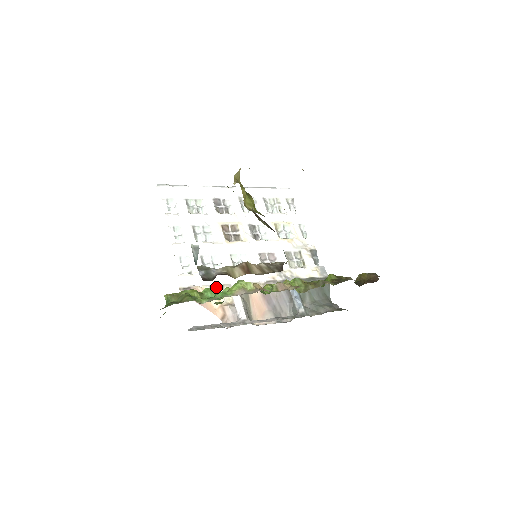
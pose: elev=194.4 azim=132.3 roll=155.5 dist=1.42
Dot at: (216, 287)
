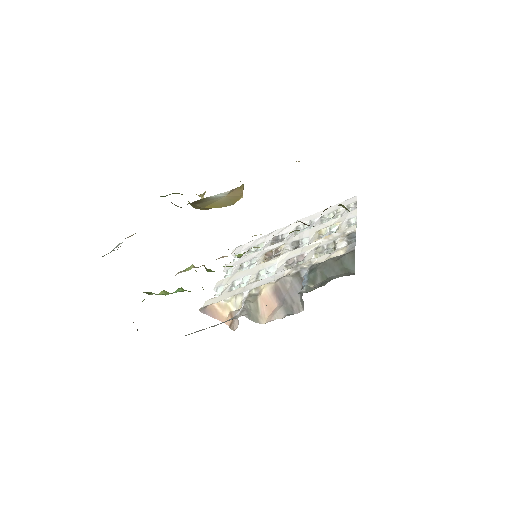
Dot at: (230, 299)
